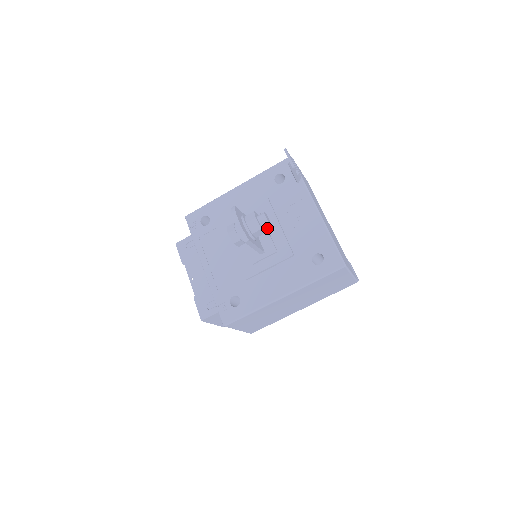
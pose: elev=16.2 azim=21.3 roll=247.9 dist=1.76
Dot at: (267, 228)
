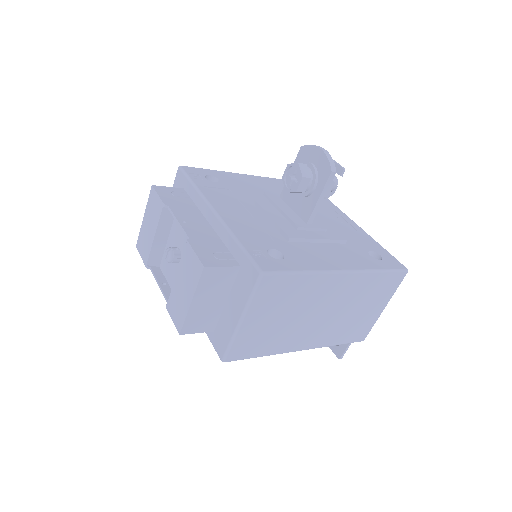
Dot at: occluded
